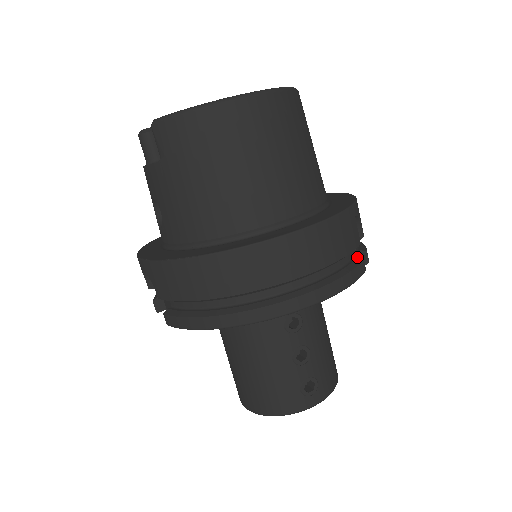
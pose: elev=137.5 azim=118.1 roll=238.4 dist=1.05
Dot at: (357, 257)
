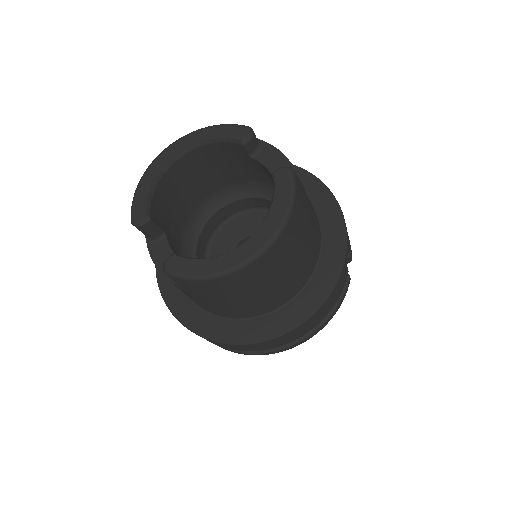
Dot at: occluded
